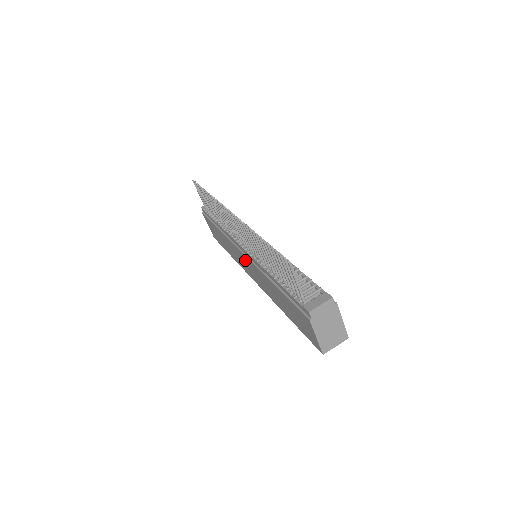
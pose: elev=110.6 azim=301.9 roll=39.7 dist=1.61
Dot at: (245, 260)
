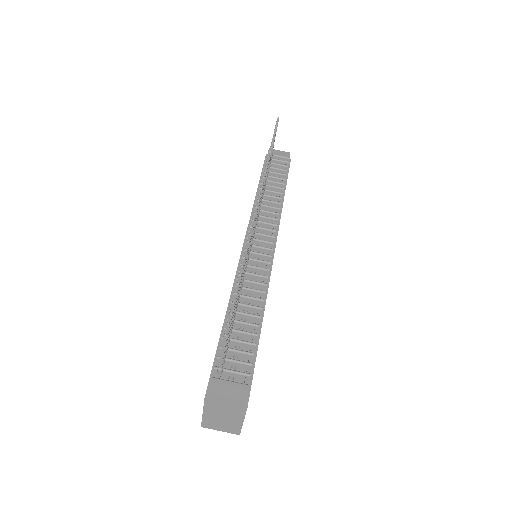
Dot at: occluded
